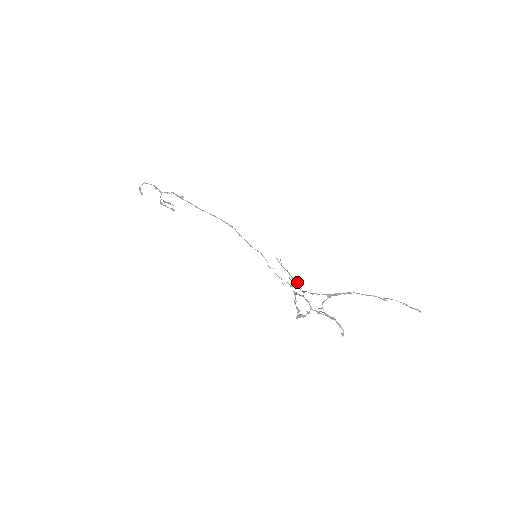
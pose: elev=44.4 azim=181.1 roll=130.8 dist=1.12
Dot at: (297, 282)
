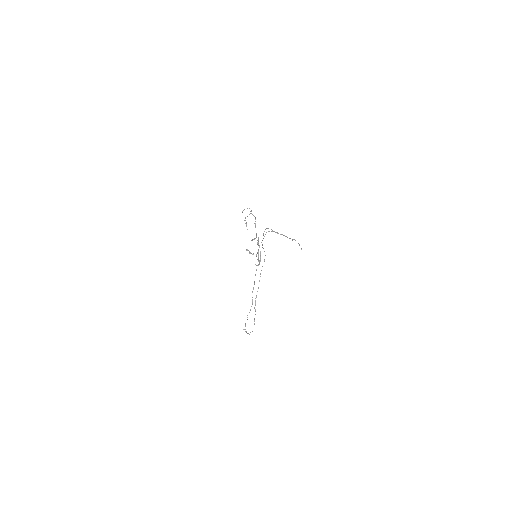
Dot at: occluded
